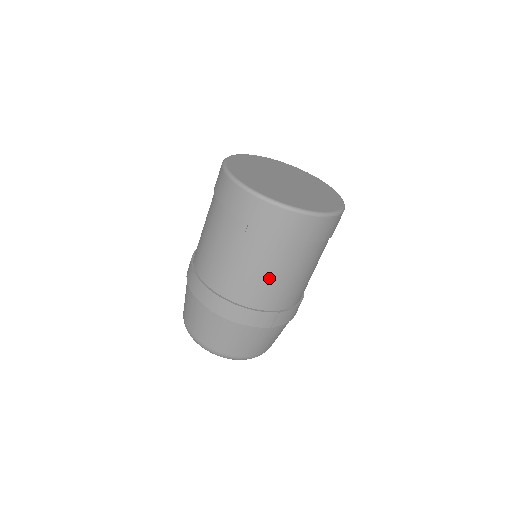
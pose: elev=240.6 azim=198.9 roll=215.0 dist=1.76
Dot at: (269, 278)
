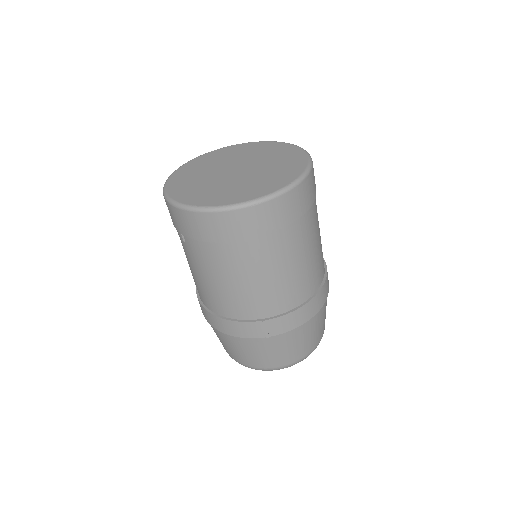
Dot at: (227, 286)
